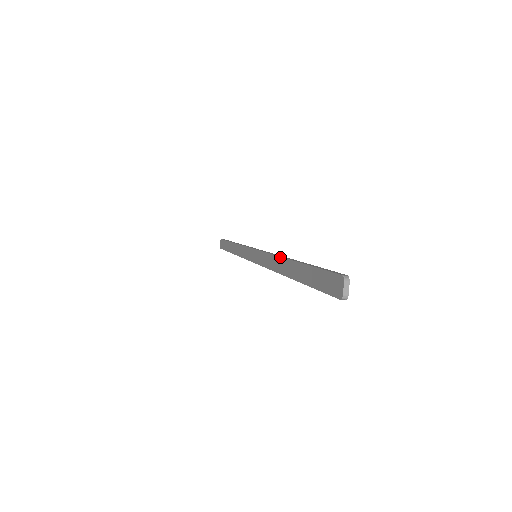
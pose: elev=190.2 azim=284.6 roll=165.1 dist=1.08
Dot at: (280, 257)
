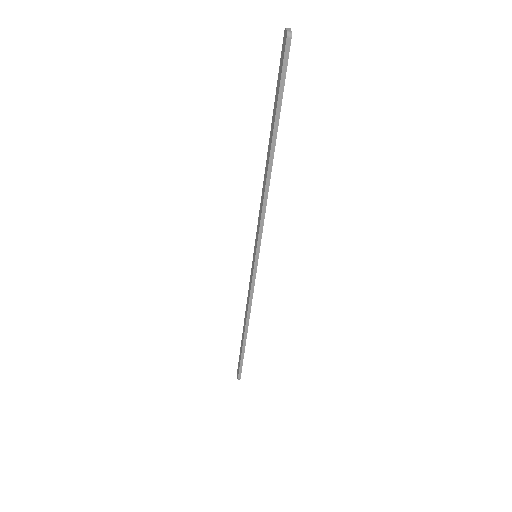
Dot at: (264, 176)
